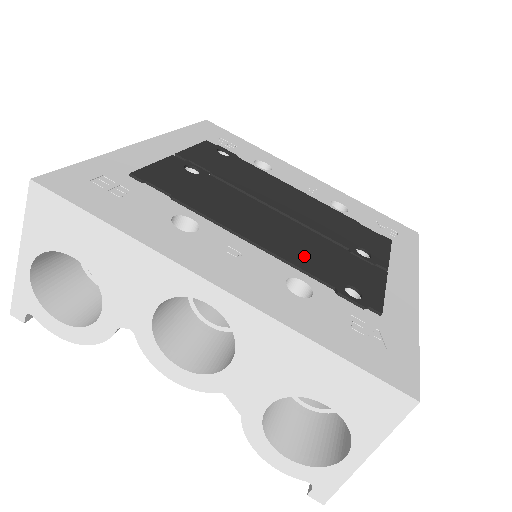
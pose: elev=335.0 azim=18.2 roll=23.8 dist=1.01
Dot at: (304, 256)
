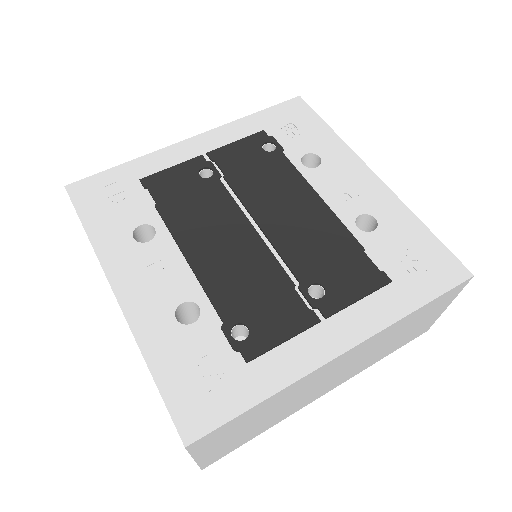
Dot at: (227, 283)
